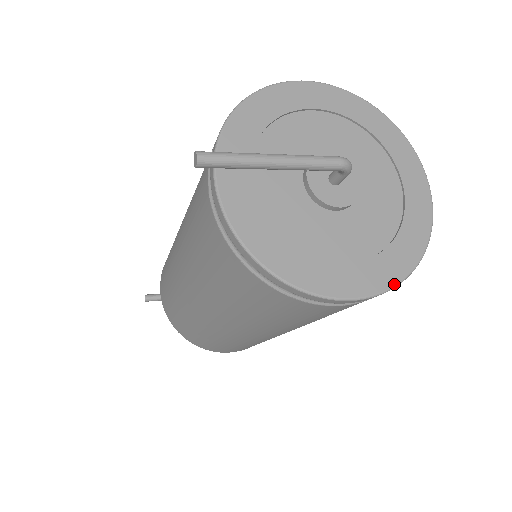
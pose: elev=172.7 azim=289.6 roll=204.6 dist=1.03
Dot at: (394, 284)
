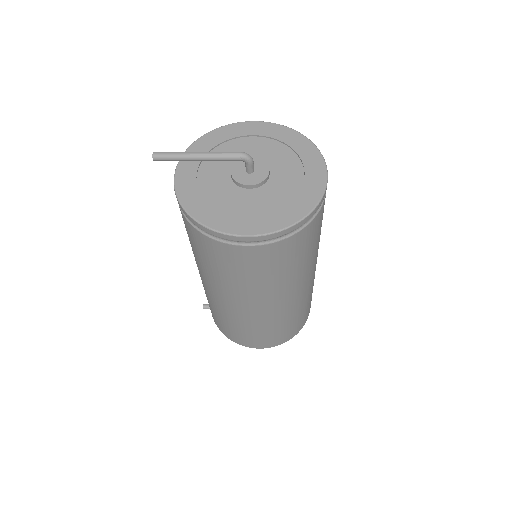
Dot at: (278, 229)
